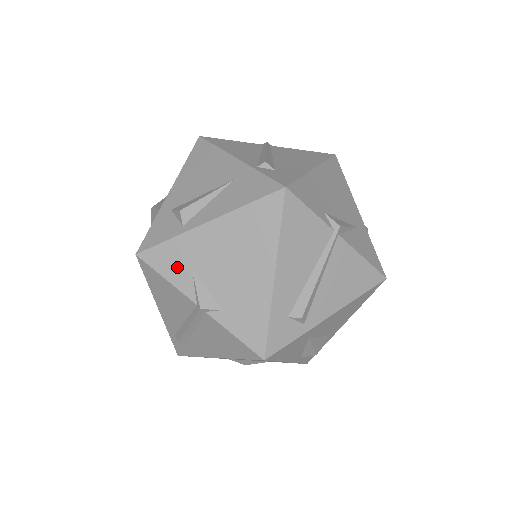
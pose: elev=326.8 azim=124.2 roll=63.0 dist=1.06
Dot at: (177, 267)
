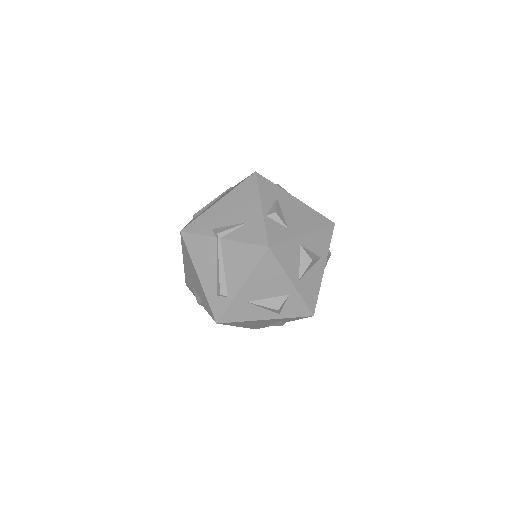
Dot at: (190, 286)
